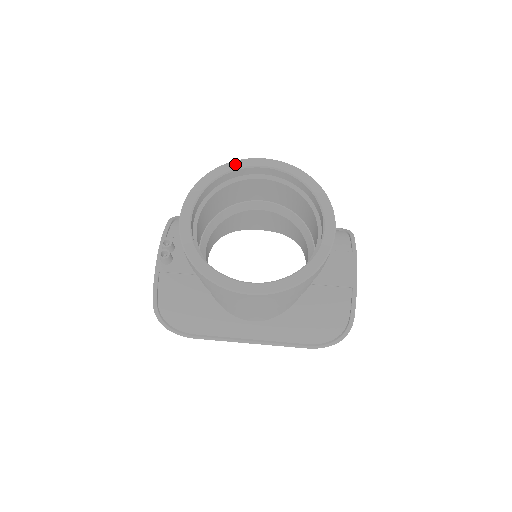
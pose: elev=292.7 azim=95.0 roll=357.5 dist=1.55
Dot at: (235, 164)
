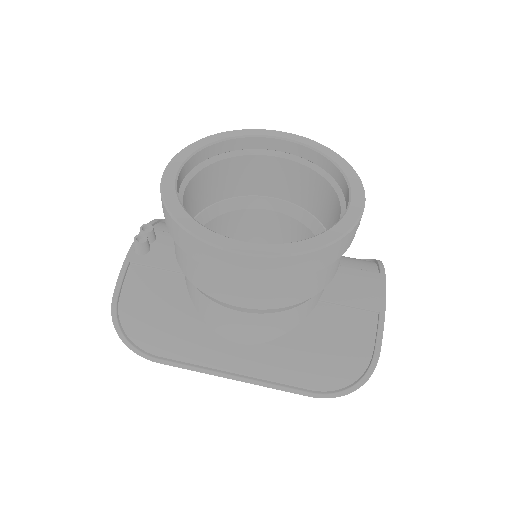
Dot at: (245, 131)
